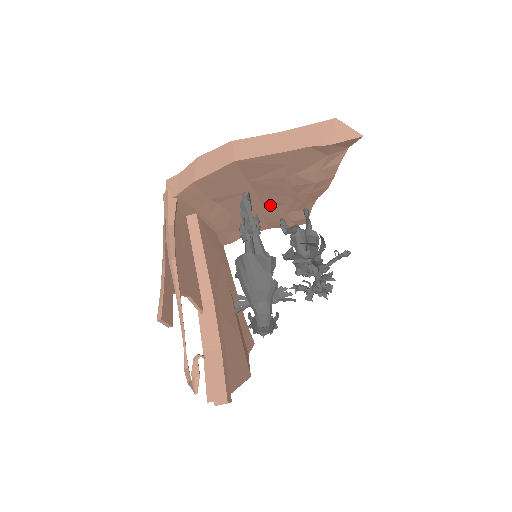
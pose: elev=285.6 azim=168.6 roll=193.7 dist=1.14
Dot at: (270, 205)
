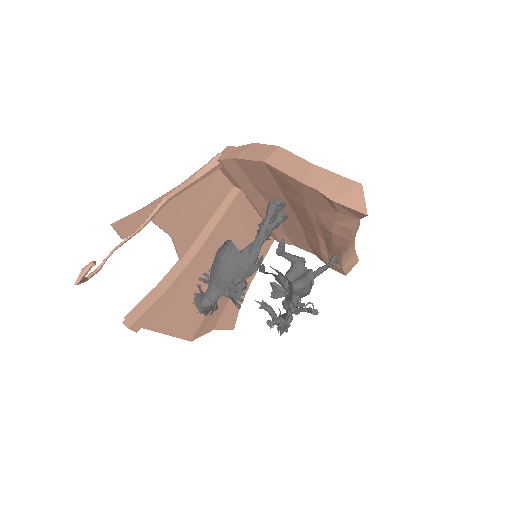
Dot at: (307, 229)
